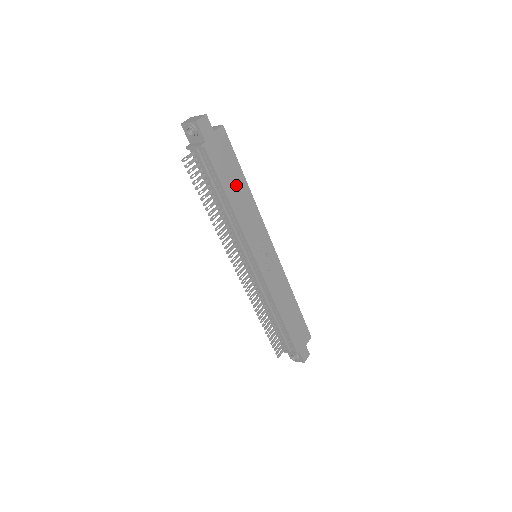
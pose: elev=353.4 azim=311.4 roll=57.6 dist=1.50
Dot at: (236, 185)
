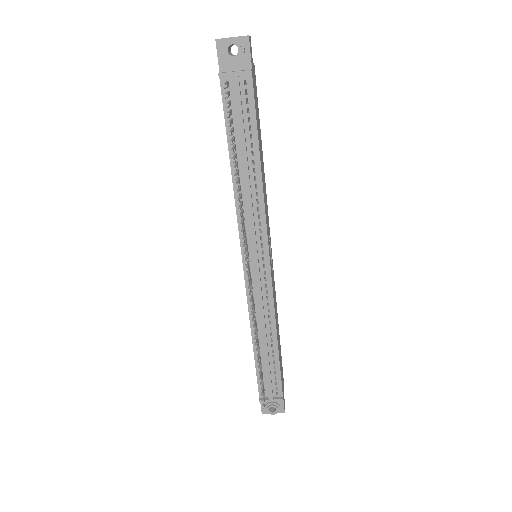
Dot at: (260, 146)
